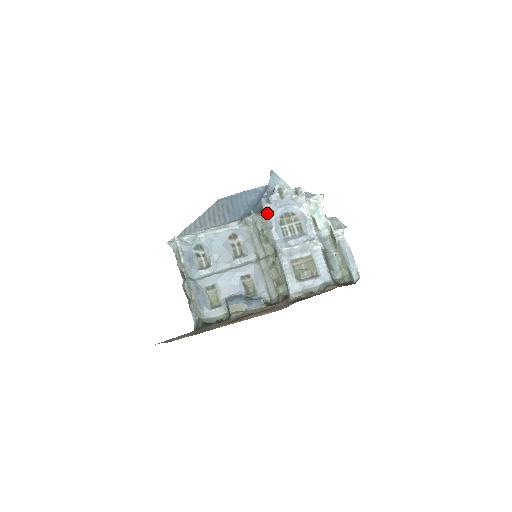
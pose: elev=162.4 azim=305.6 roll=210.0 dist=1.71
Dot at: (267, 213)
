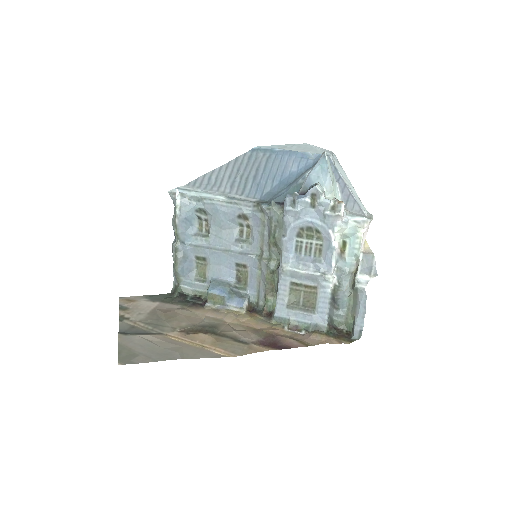
Dot at: (286, 217)
